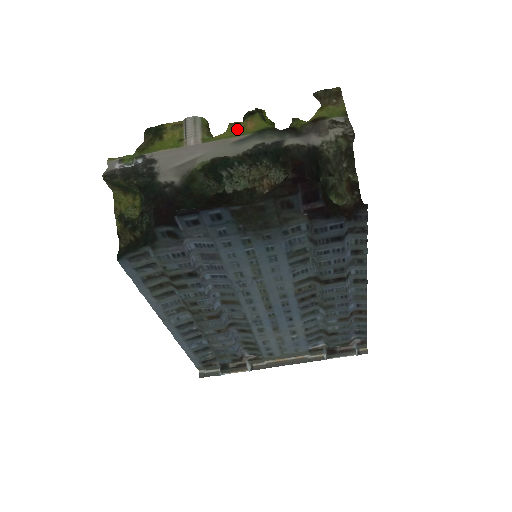
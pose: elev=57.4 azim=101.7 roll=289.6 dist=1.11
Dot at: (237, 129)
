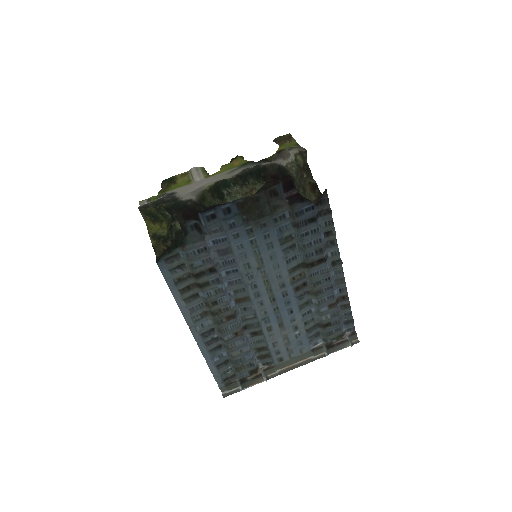
Dot at: (228, 167)
